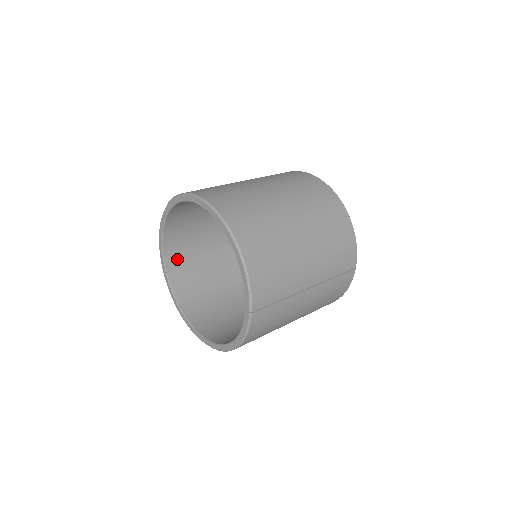
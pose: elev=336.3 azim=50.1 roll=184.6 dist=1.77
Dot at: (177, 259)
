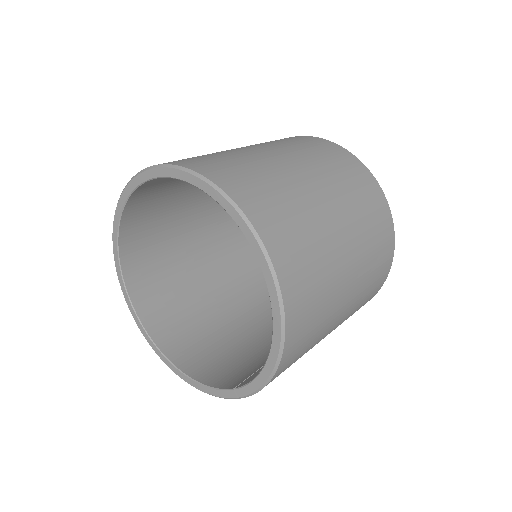
Dot at: (144, 199)
